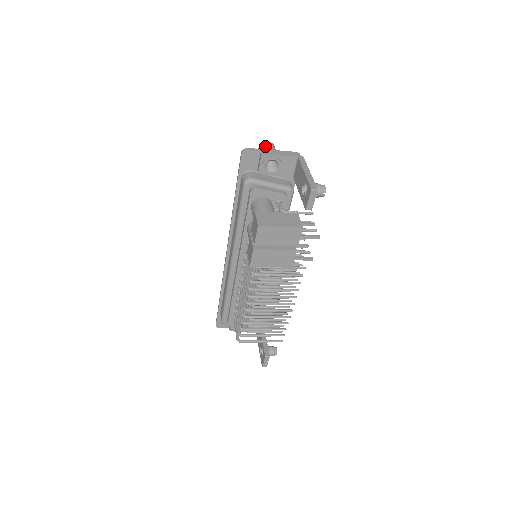
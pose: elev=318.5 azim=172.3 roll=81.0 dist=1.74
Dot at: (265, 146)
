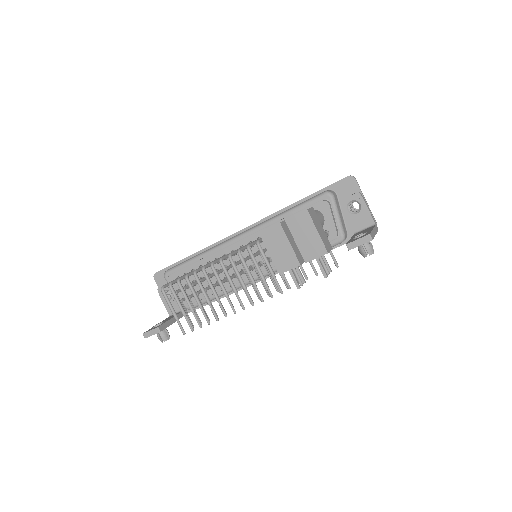
Dot at: occluded
